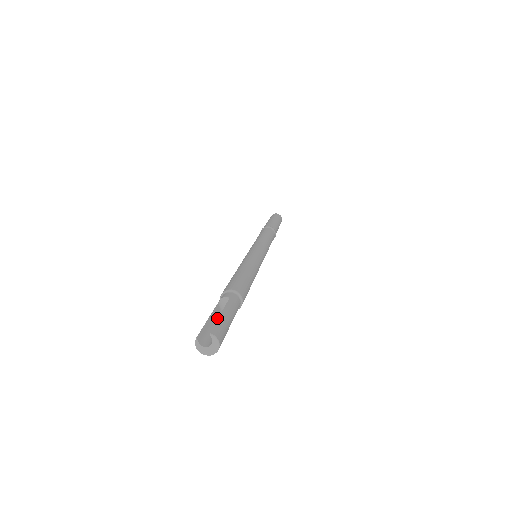
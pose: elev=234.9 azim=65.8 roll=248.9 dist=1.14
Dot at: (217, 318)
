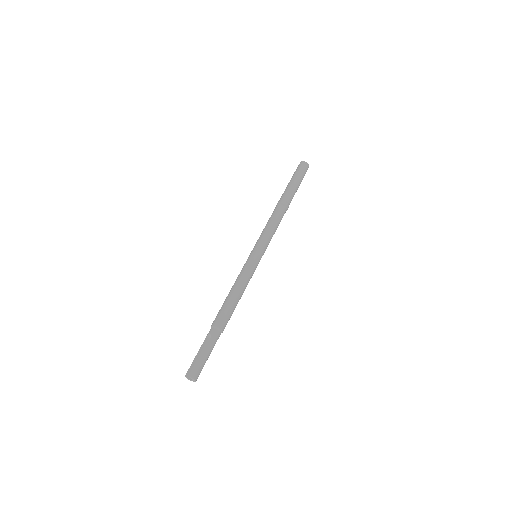
Dot at: occluded
